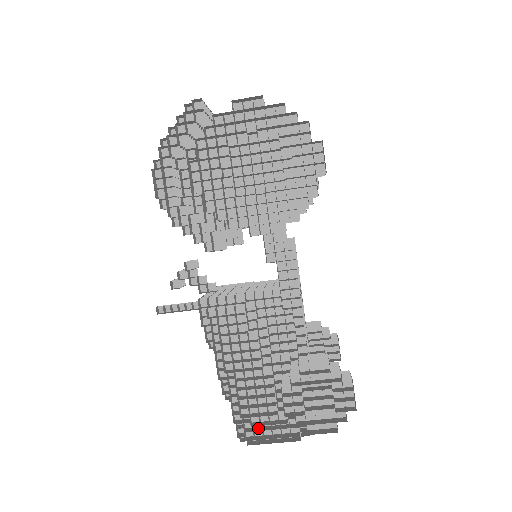
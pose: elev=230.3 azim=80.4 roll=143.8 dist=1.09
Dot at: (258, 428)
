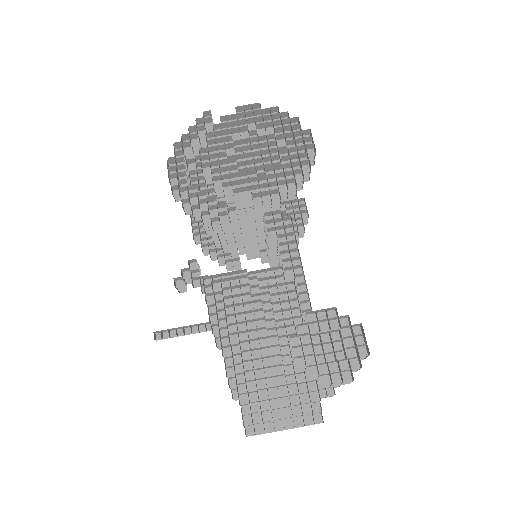
Dot at: (266, 410)
